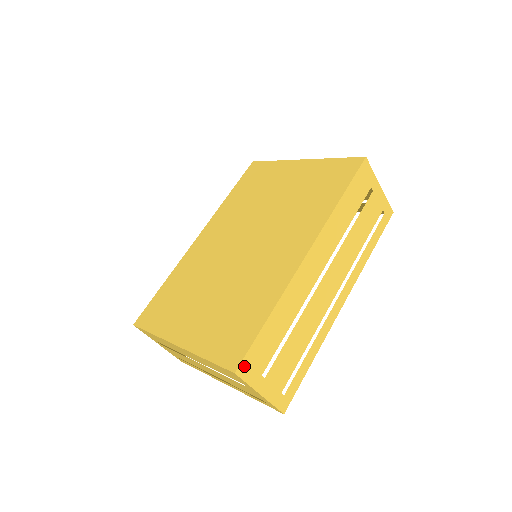
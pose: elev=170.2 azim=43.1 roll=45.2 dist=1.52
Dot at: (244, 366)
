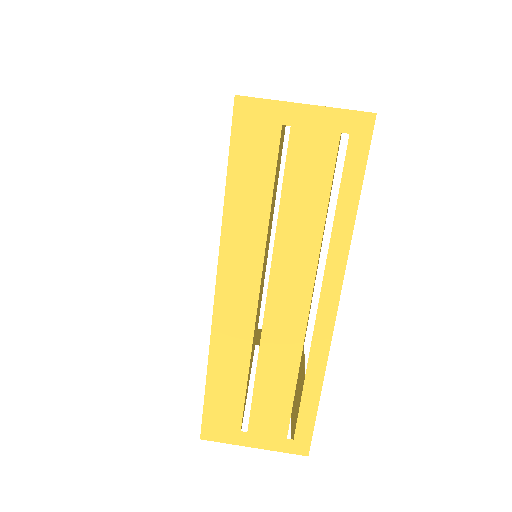
Dot at: (208, 430)
